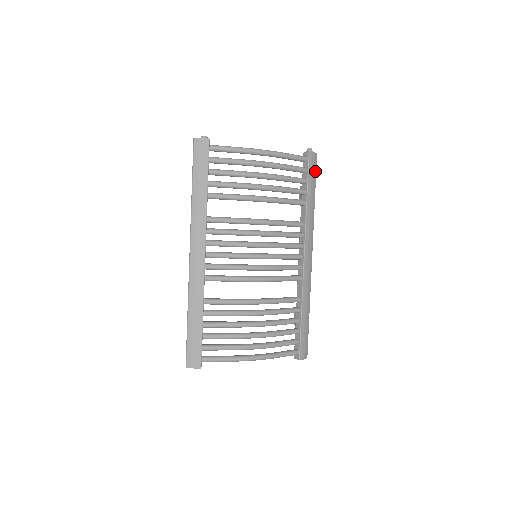
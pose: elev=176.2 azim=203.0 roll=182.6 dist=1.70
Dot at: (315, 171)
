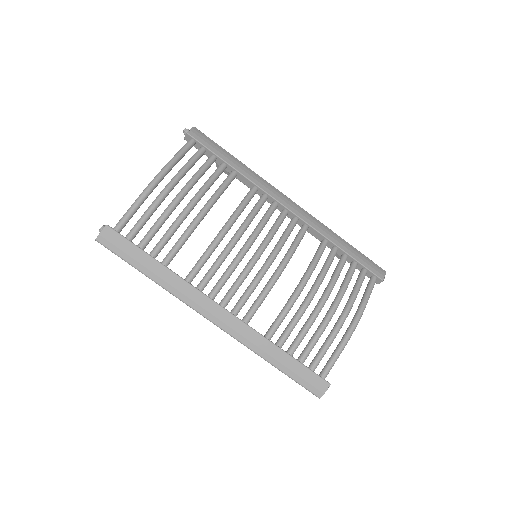
Dot at: (210, 140)
